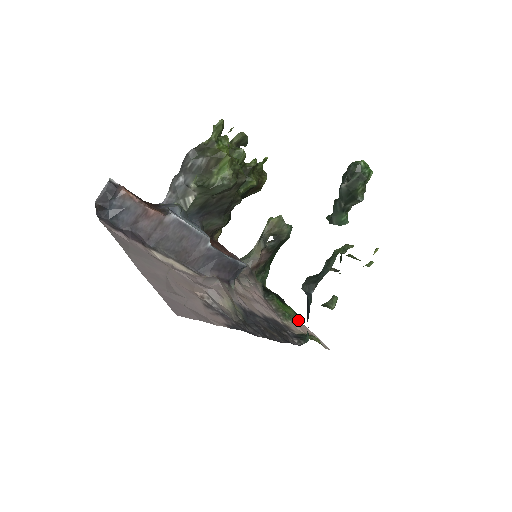
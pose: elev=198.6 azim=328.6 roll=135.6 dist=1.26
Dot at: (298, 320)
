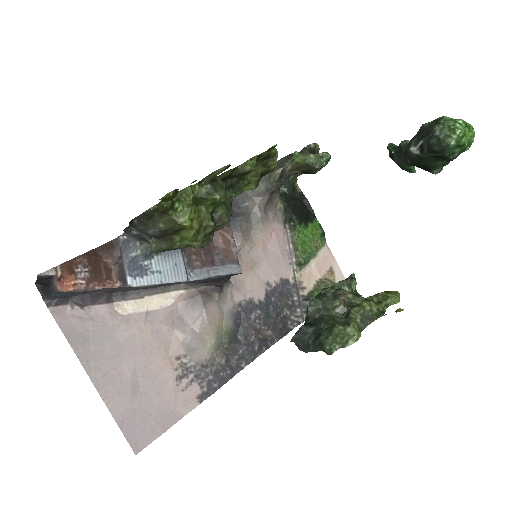
Dot at: (323, 245)
